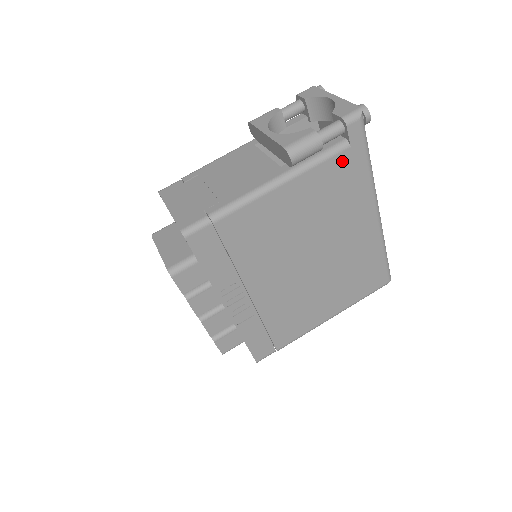
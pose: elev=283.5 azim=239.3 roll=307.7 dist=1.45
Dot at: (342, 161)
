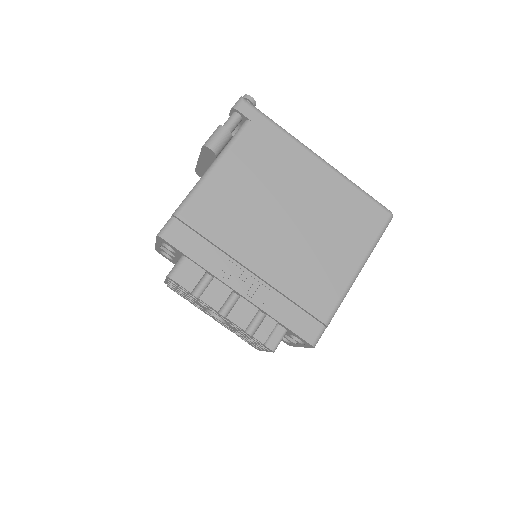
Dot at: (253, 133)
